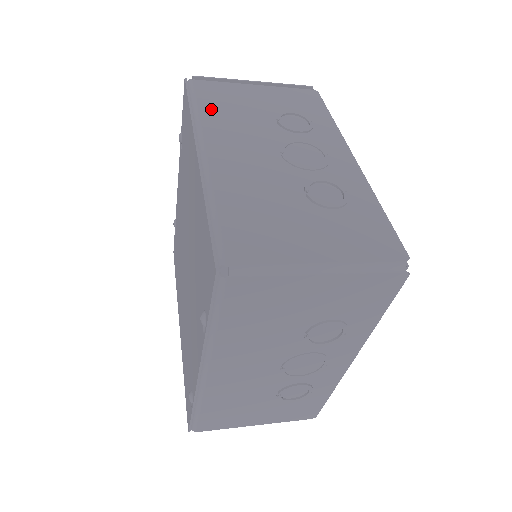
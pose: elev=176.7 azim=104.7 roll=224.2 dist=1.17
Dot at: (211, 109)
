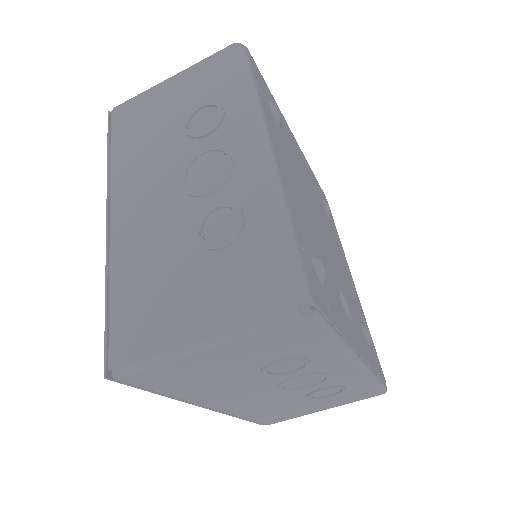
Dot at: occluded
